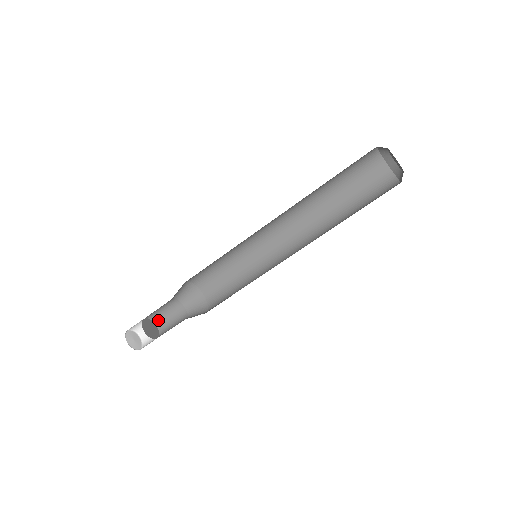
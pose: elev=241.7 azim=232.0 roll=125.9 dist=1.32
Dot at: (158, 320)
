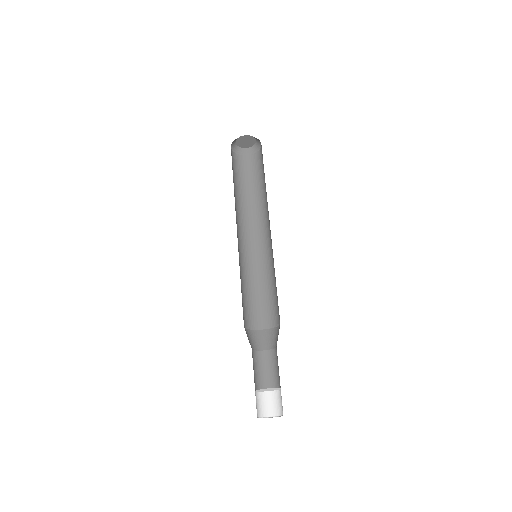
Dot at: (260, 386)
